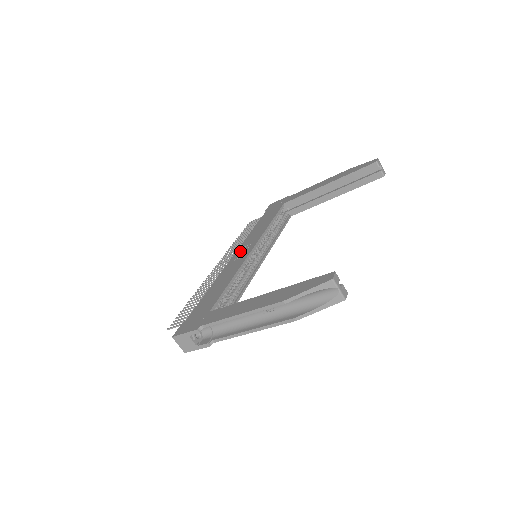
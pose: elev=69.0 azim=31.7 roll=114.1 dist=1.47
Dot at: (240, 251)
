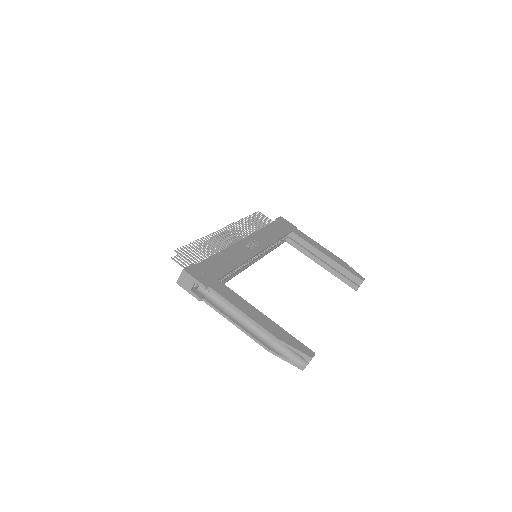
Dot at: (250, 241)
